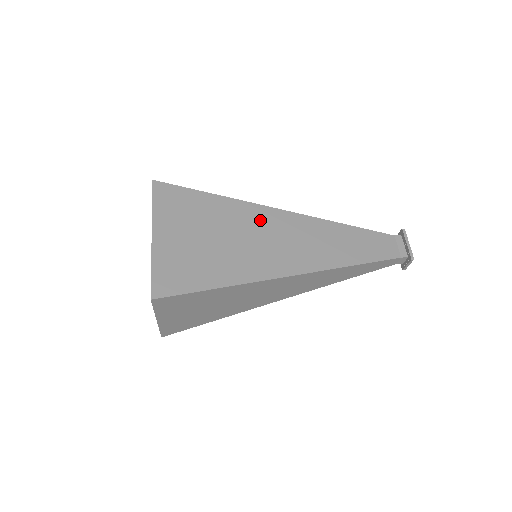
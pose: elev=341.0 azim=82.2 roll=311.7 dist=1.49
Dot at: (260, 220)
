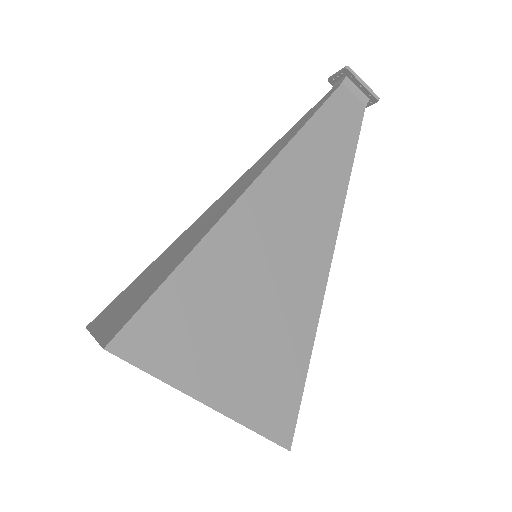
Dot at: (252, 229)
